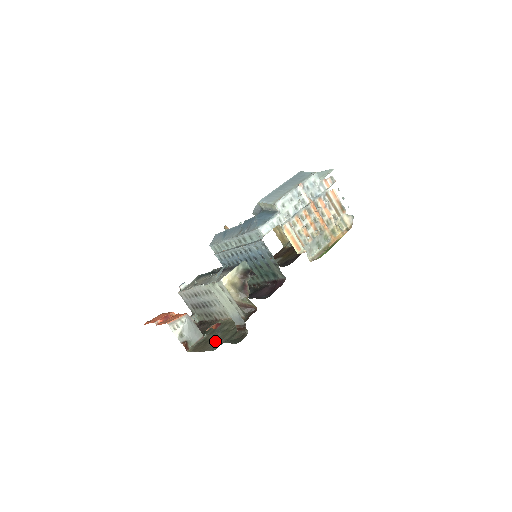
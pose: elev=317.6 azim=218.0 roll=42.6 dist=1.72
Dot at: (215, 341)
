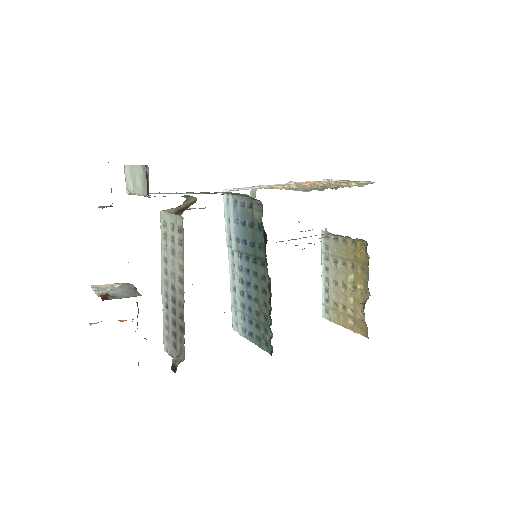
Dot at: occluded
